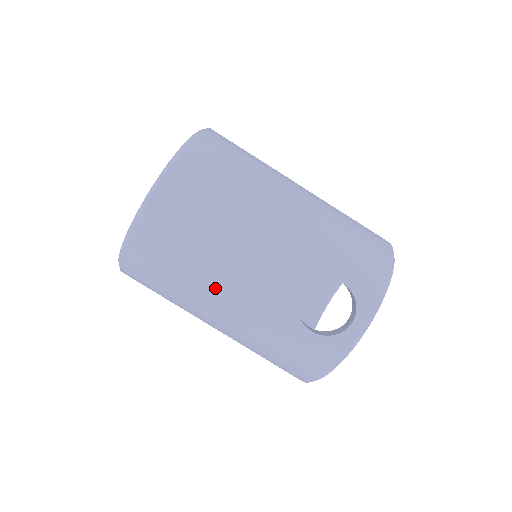
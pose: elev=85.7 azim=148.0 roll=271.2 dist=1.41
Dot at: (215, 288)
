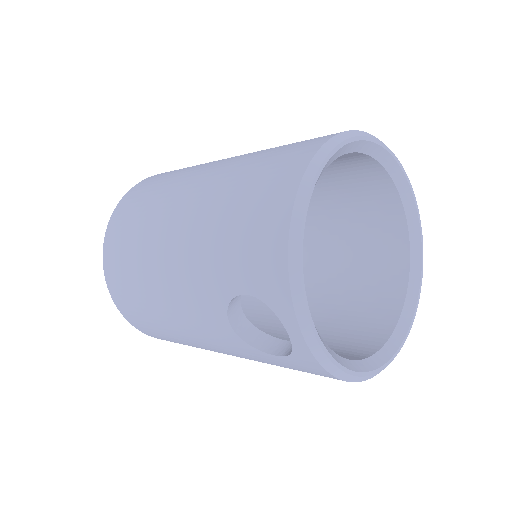
Dot at: (201, 346)
